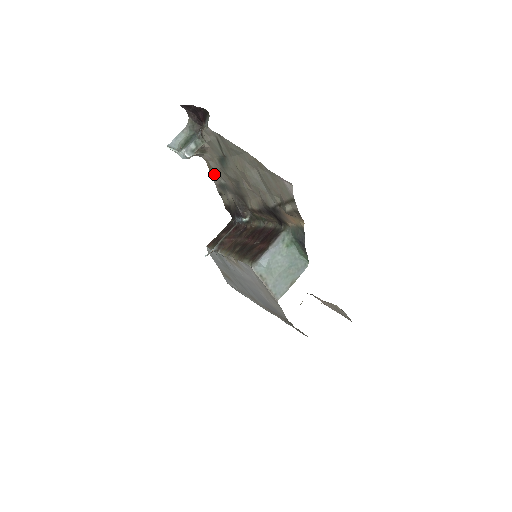
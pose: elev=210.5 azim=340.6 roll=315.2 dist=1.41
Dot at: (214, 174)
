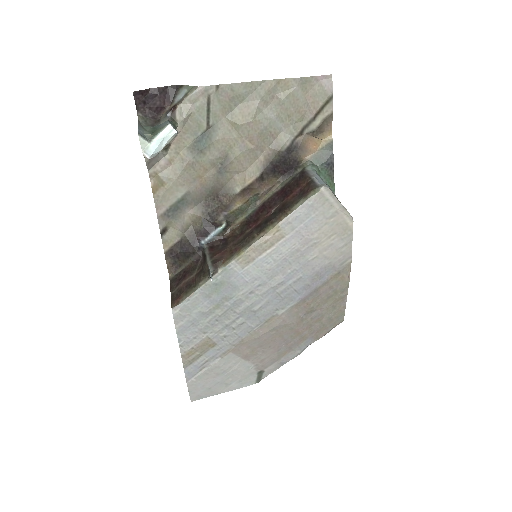
Dot at: (165, 192)
